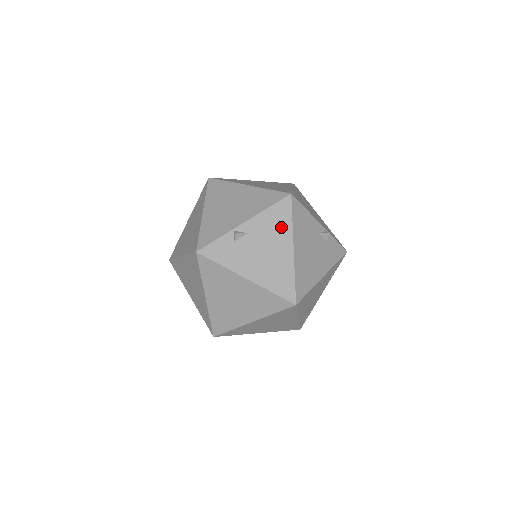
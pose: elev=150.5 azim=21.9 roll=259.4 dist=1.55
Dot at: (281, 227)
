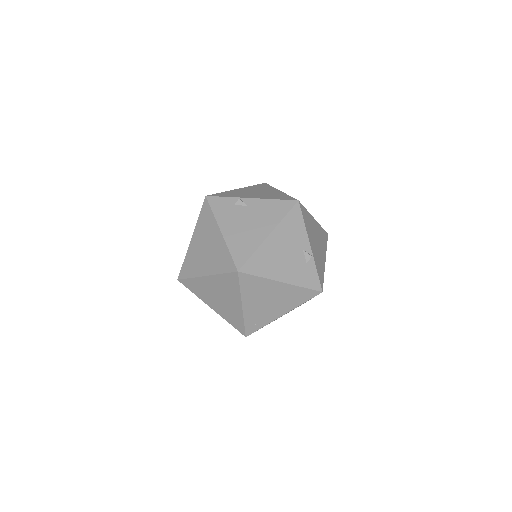
Dot at: (273, 216)
